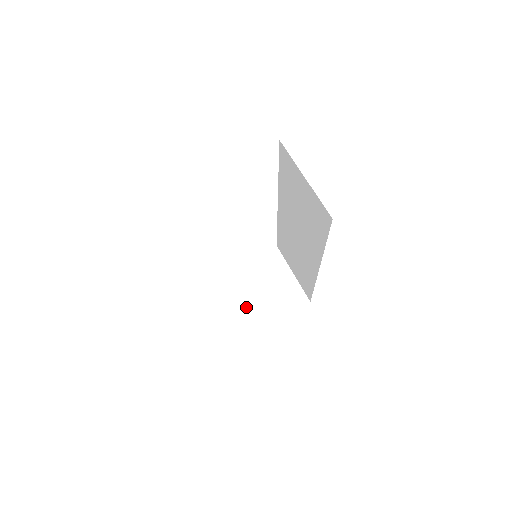
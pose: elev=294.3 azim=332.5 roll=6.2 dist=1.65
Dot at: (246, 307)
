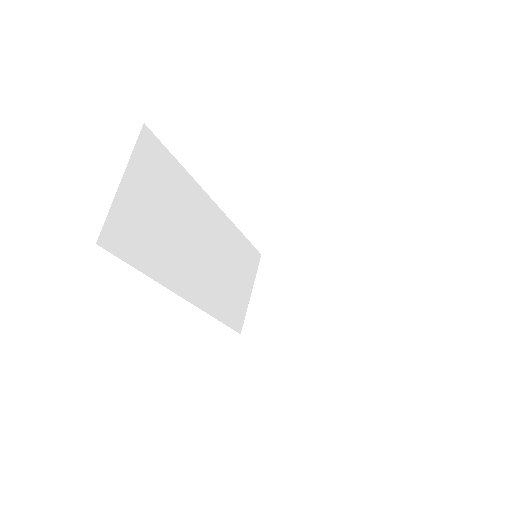
Dot at: (271, 308)
